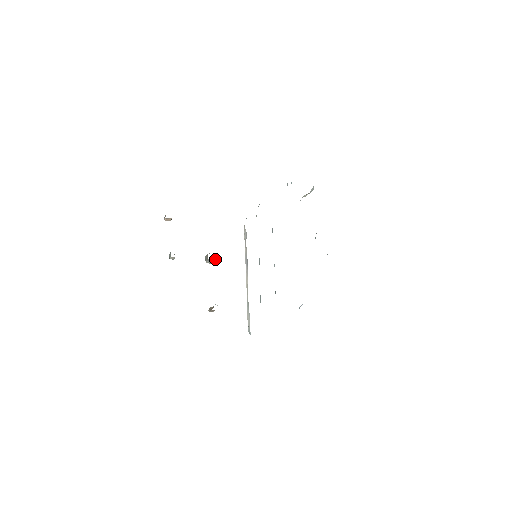
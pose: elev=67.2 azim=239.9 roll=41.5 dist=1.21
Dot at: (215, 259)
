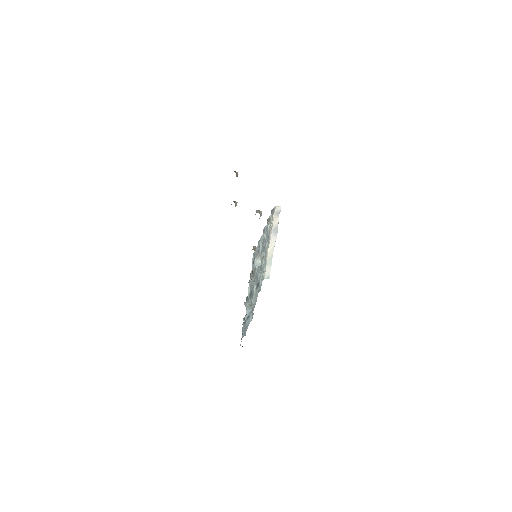
Dot at: (259, 218)
